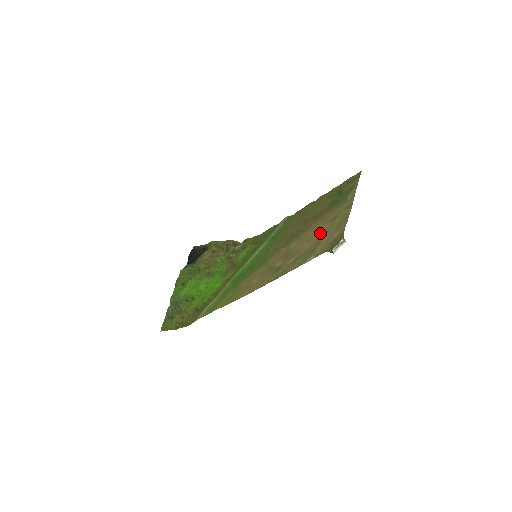
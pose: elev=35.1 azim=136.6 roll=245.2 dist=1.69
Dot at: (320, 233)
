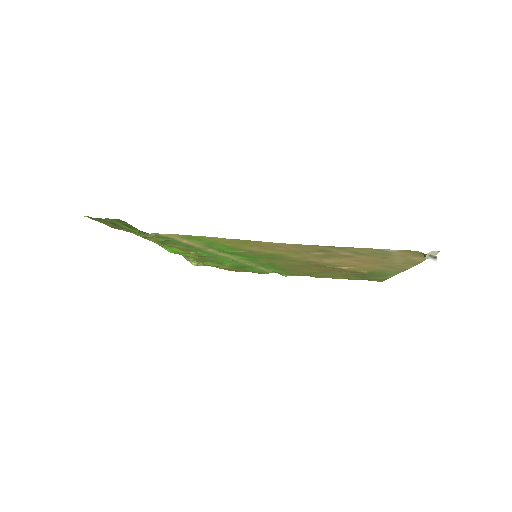
Dot at: (376, 261)
